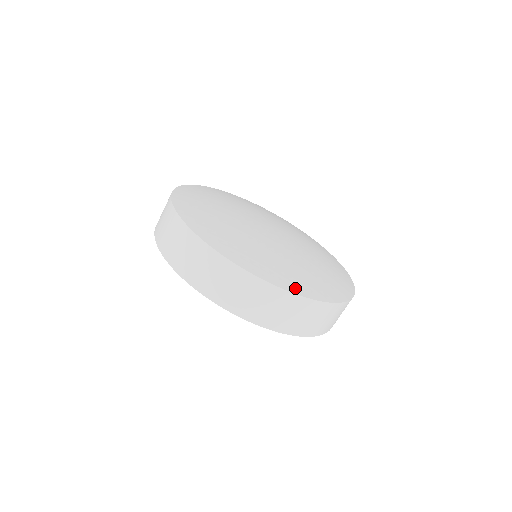
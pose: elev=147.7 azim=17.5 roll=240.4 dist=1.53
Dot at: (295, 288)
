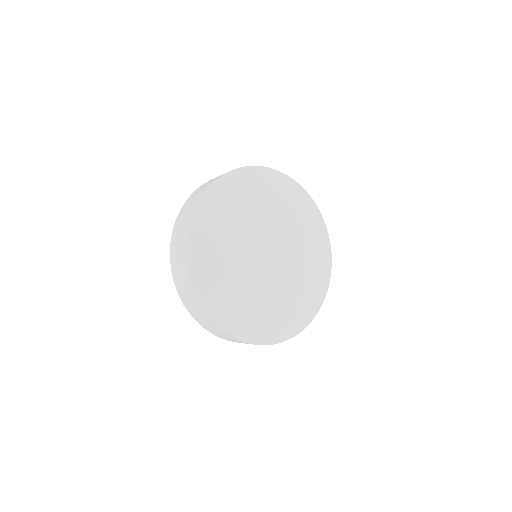
Dot at: (217, 316)
